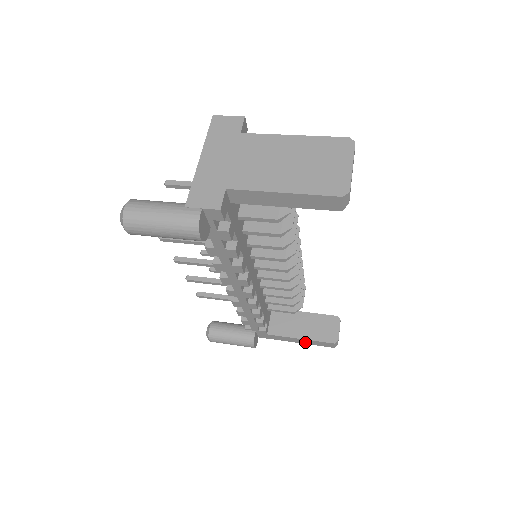
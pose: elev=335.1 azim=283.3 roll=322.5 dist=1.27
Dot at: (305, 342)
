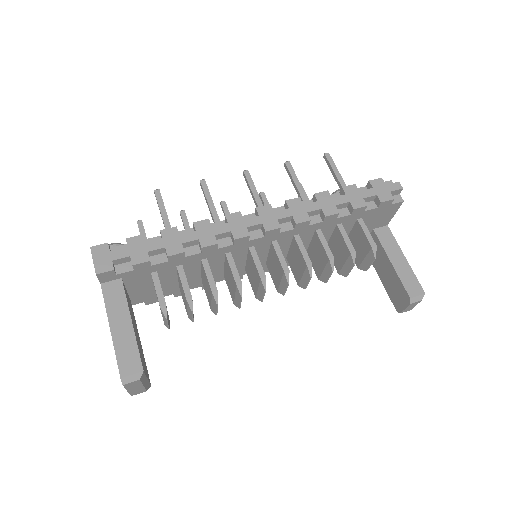
Dot at: occluded
